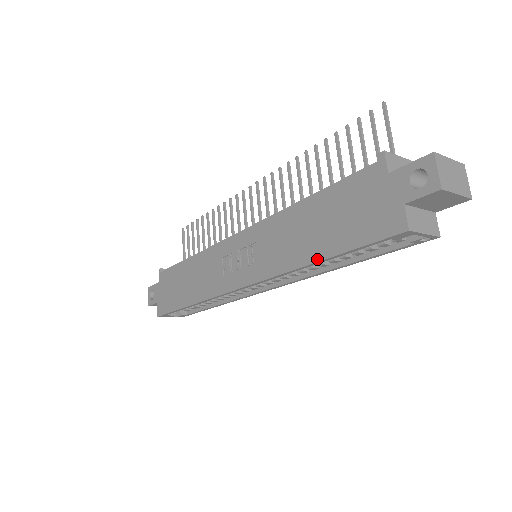
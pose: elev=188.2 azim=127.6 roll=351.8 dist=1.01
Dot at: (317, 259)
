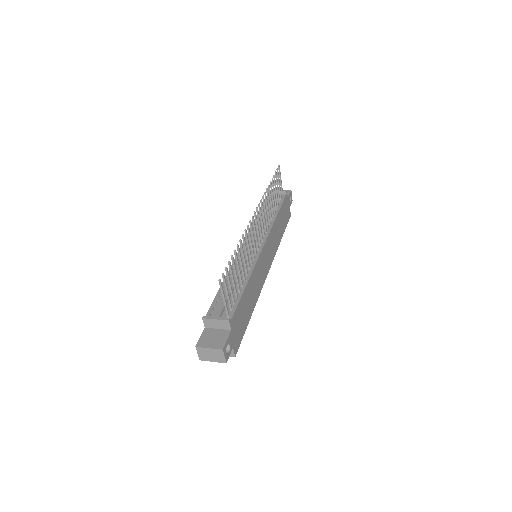
Dot at: occluded
